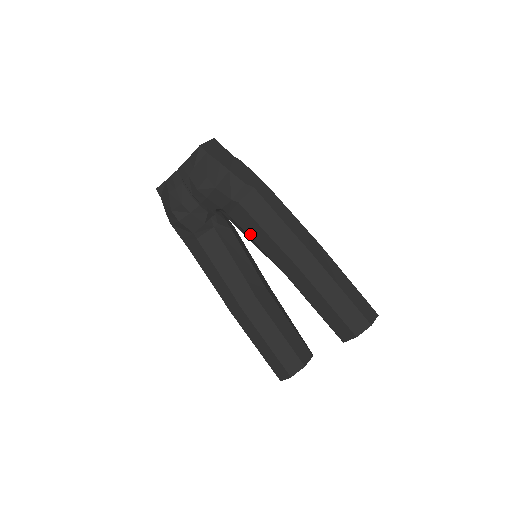
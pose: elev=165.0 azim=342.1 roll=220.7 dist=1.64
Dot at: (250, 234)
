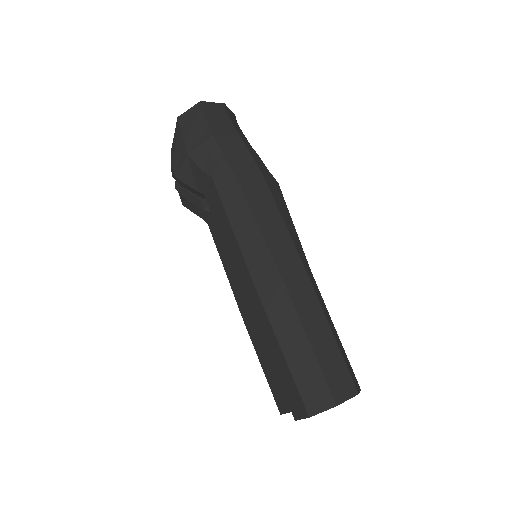
Dot at: occluded
